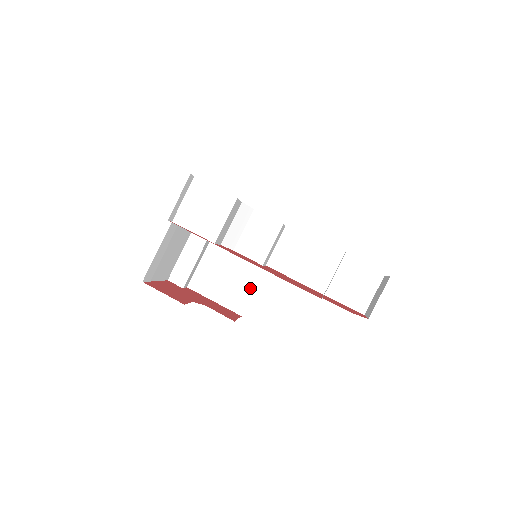
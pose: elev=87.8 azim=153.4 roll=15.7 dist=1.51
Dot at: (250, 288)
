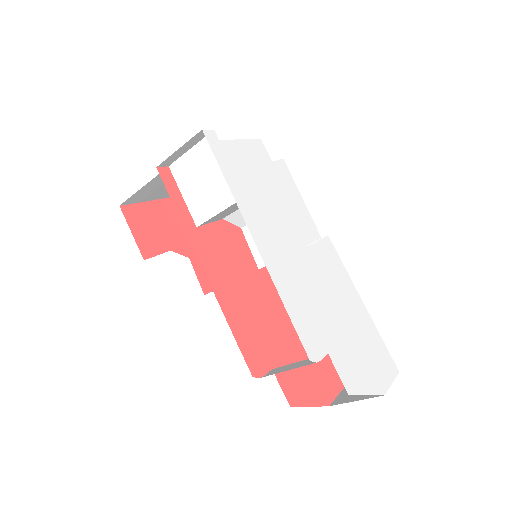
Dot at: occluded
